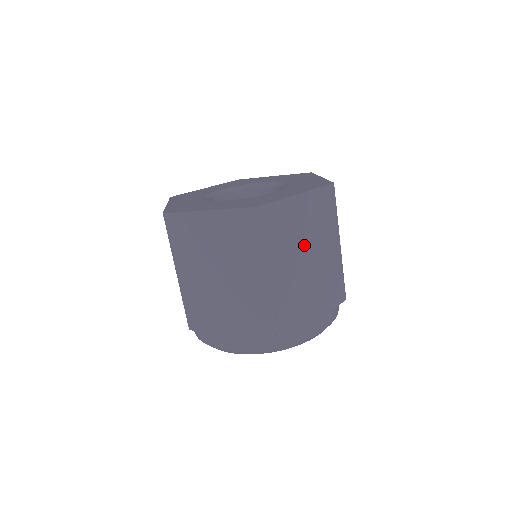
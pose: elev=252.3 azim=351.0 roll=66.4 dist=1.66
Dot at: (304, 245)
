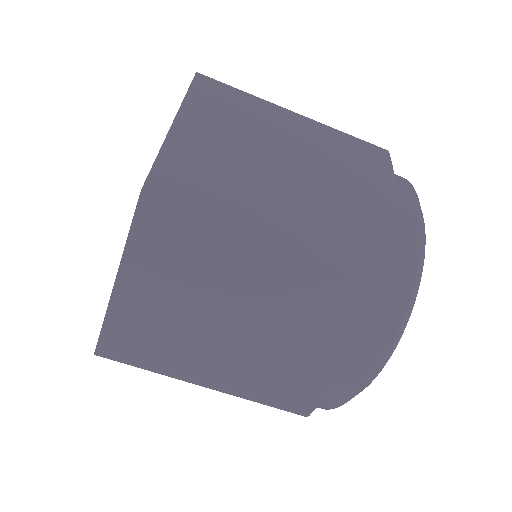
Dot at: (262, 158)
